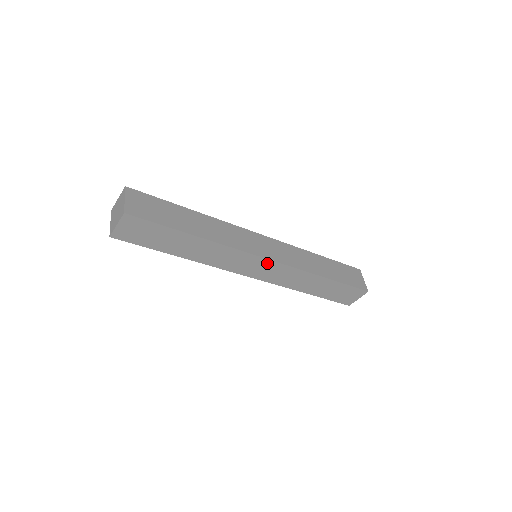
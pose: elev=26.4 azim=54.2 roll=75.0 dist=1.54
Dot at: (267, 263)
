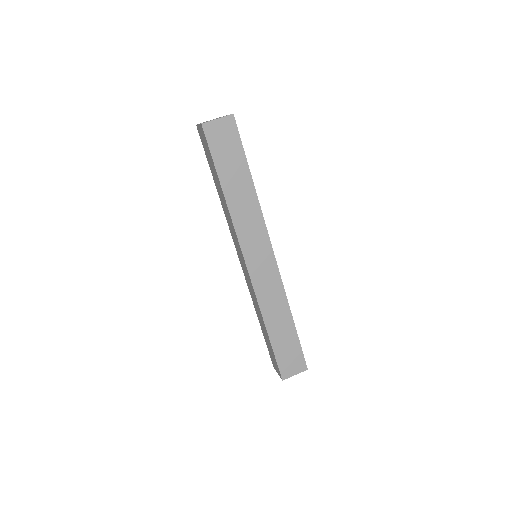
Dot at: (270, 259)
